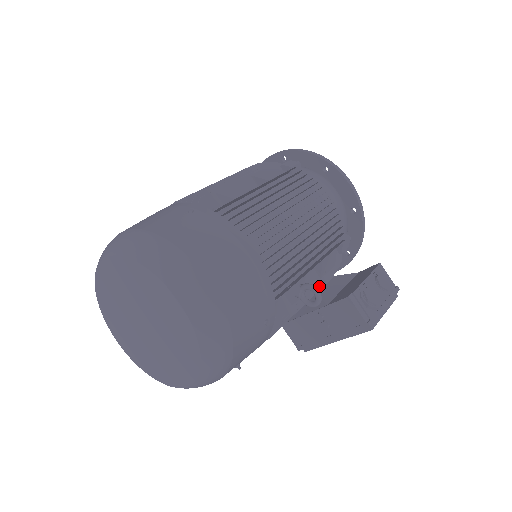
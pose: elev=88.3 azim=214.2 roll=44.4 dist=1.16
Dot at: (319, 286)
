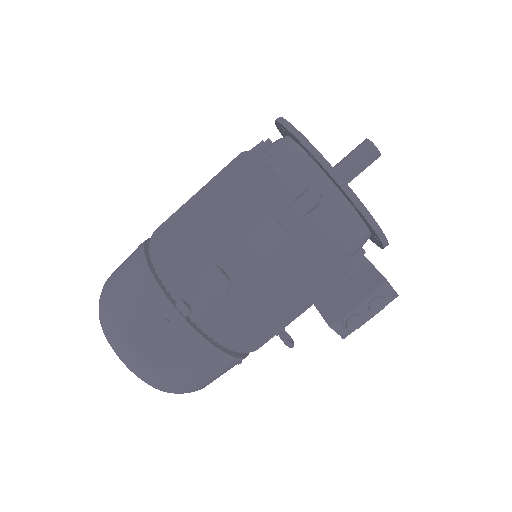
Dot at: occluded
